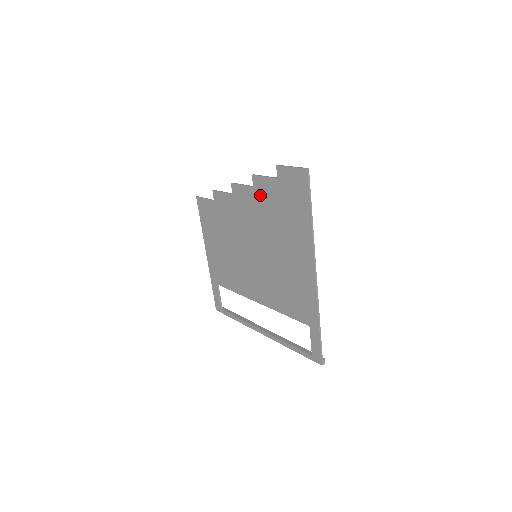
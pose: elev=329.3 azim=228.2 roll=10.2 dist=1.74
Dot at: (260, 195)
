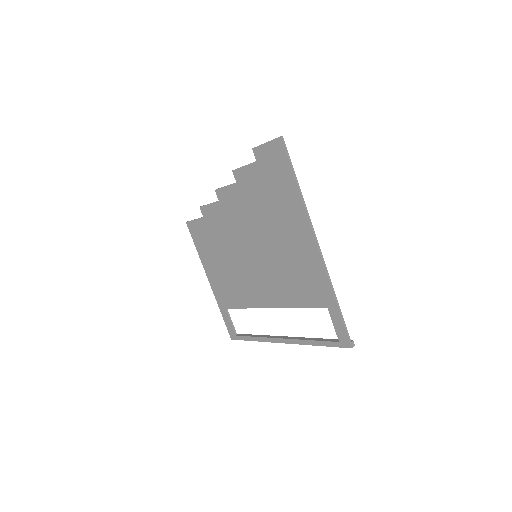
Dot at: (244, 187)
